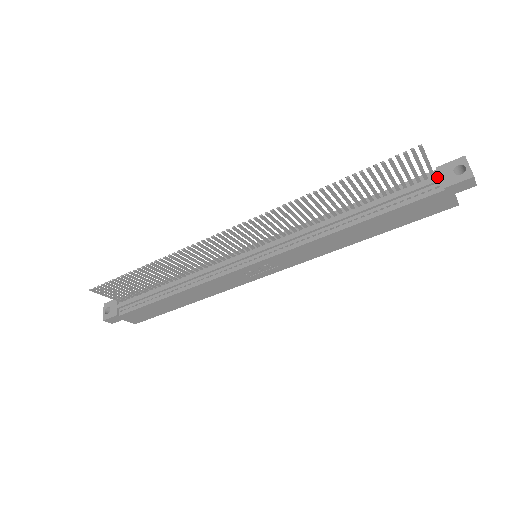
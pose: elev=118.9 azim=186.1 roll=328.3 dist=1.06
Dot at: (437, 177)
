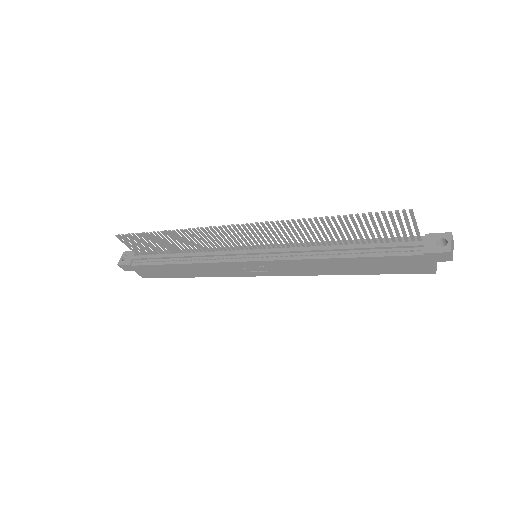
Dot at: (422, 242)
